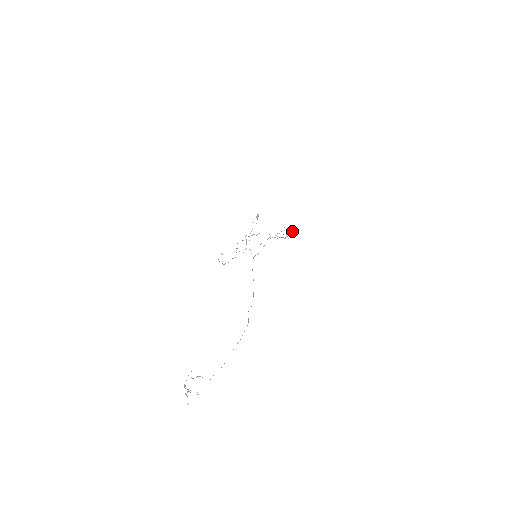
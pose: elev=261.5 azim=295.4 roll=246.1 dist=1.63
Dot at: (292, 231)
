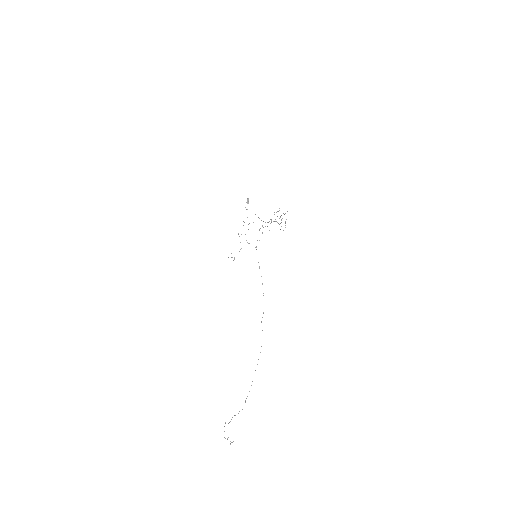
Dot at: occluded
